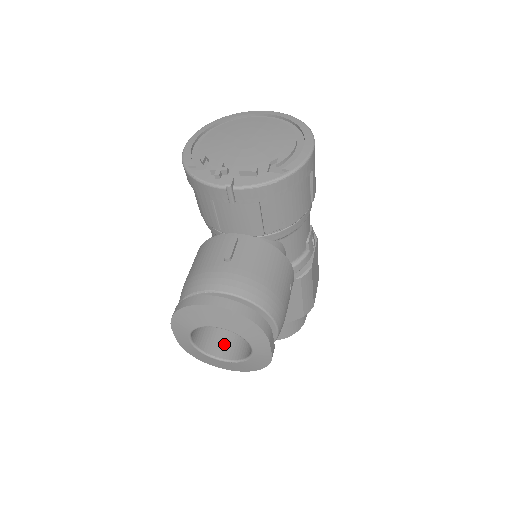
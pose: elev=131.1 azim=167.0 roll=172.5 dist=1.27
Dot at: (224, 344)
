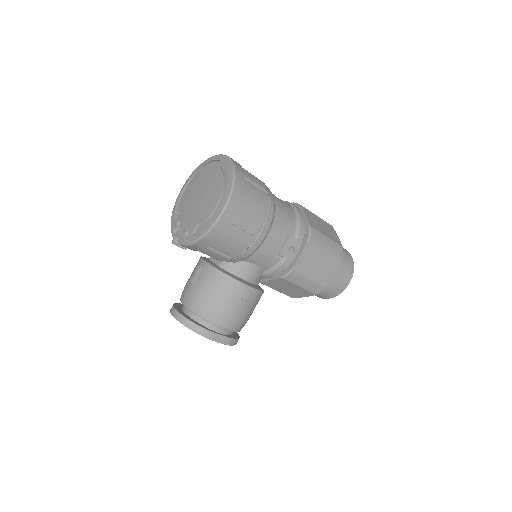
Dot at: occluded
